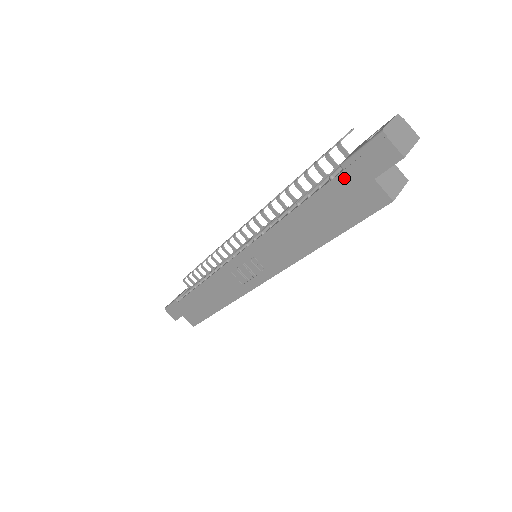
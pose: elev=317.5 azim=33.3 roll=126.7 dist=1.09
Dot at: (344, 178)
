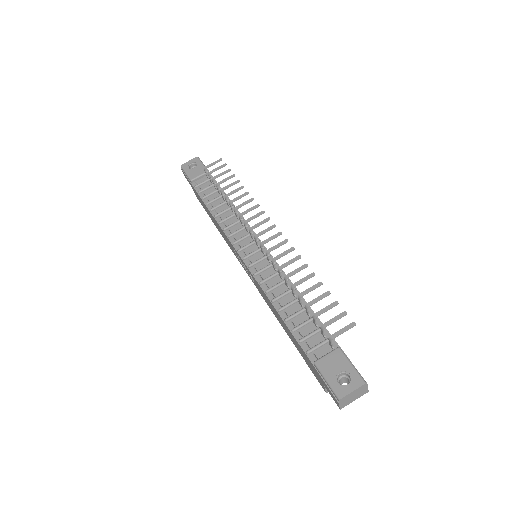
Dot at: (312, 364)
